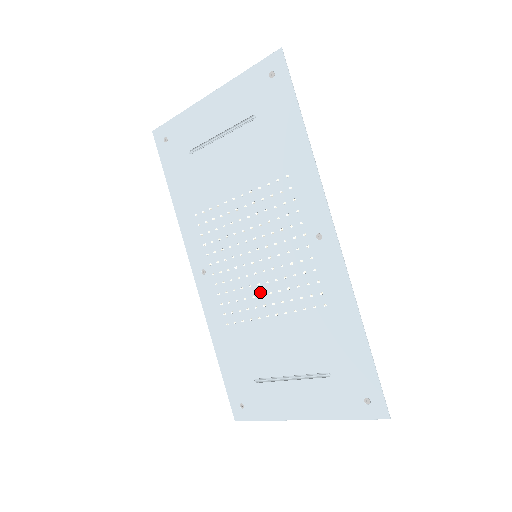
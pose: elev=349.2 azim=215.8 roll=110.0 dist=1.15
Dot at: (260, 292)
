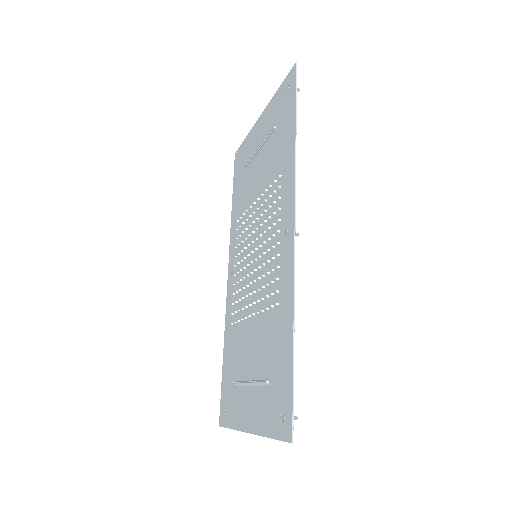
Dot at: (251, 291)
